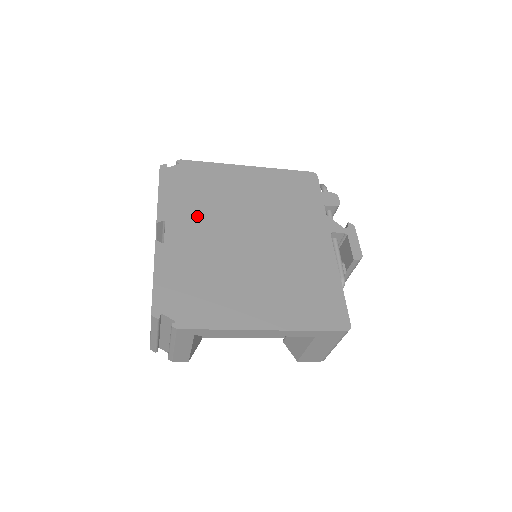
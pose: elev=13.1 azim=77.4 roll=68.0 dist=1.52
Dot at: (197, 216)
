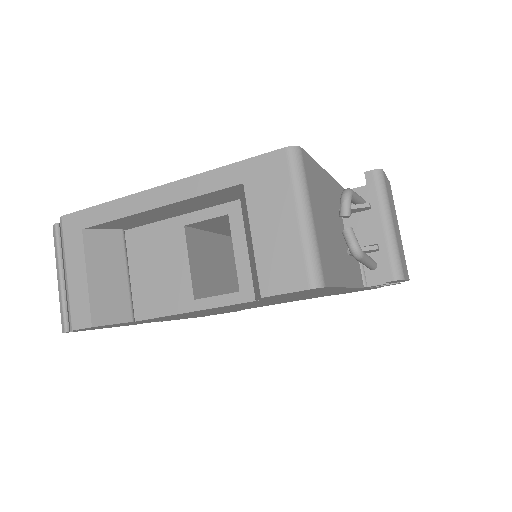
Dot at: occluded
